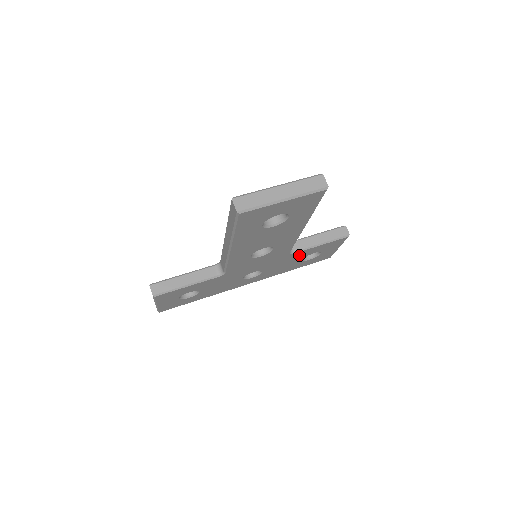
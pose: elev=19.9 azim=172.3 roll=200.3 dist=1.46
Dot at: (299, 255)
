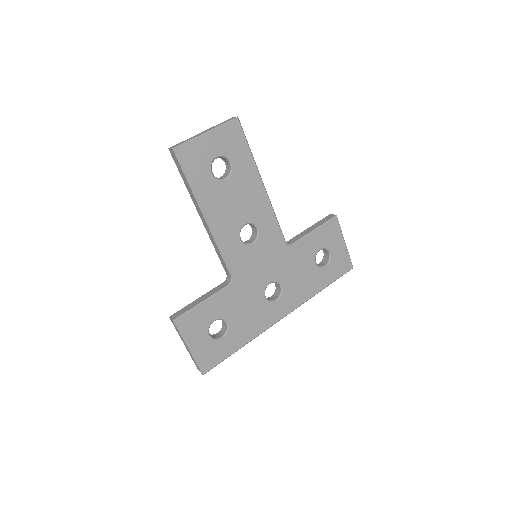
Dot at: (303, 252)
